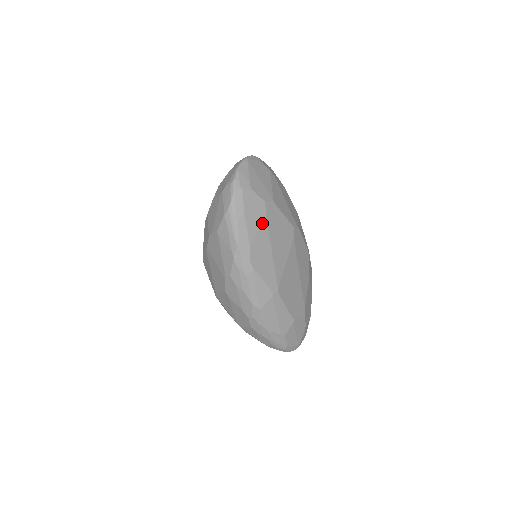
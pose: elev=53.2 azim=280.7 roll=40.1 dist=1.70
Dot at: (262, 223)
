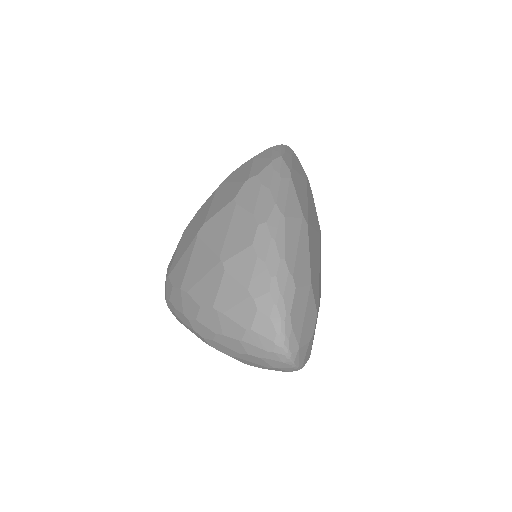
Dot at: (303, 178)
